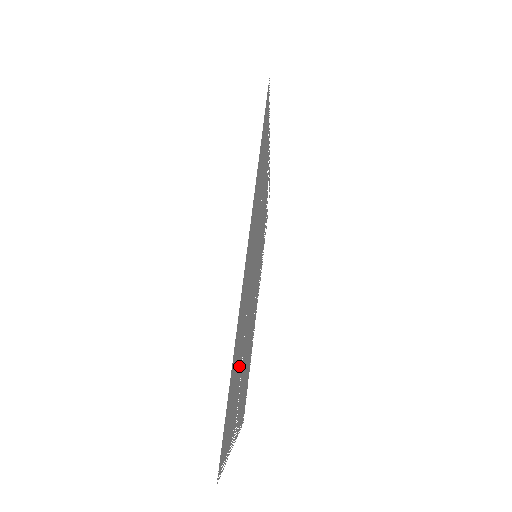
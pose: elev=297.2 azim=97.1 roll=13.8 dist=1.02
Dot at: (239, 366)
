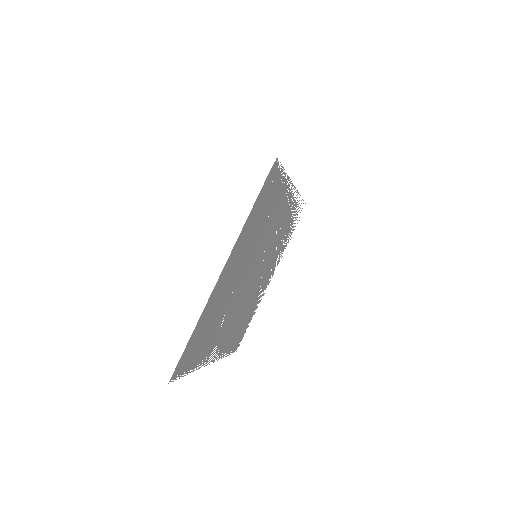
Dot at: (212, 325)
